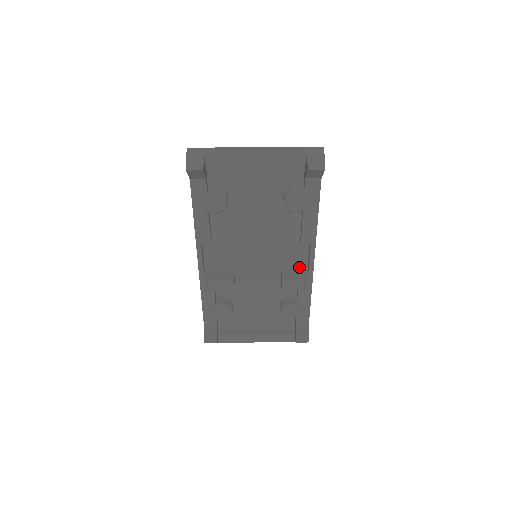
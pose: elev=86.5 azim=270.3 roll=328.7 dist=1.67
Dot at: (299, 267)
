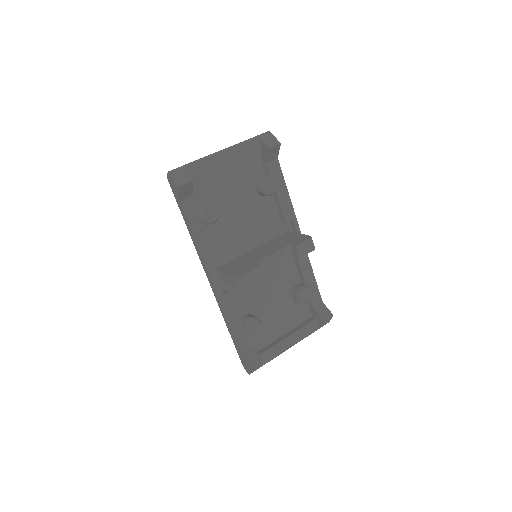
Dot at: (299, 237)
